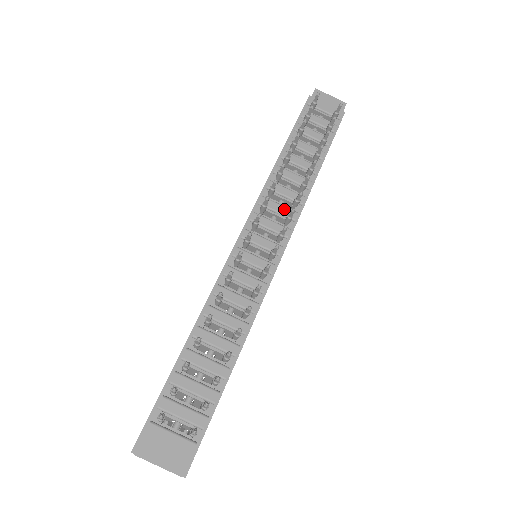
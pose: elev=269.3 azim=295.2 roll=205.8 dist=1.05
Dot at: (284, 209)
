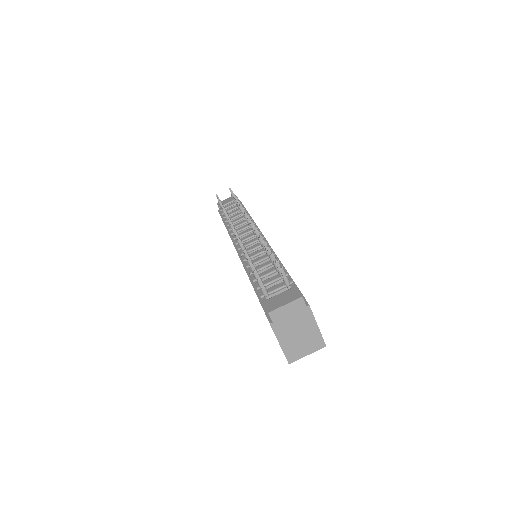
Dot at: (245, 226)
